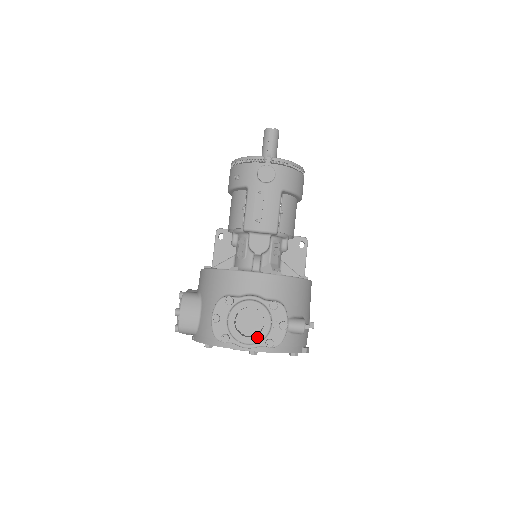
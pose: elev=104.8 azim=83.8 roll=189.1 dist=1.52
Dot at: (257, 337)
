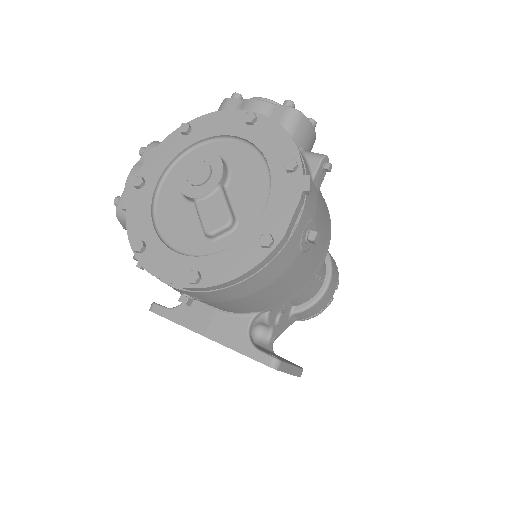
Dot at: occluded
